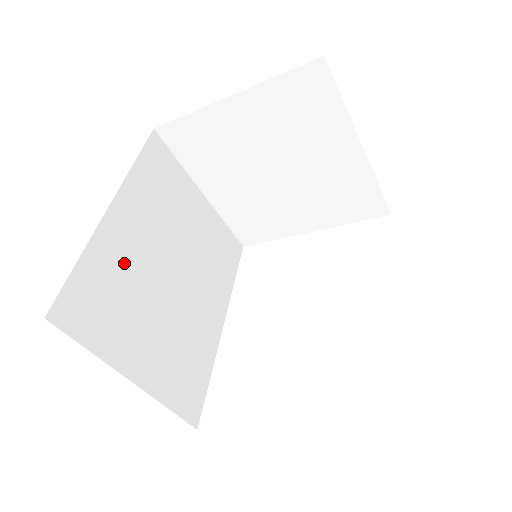
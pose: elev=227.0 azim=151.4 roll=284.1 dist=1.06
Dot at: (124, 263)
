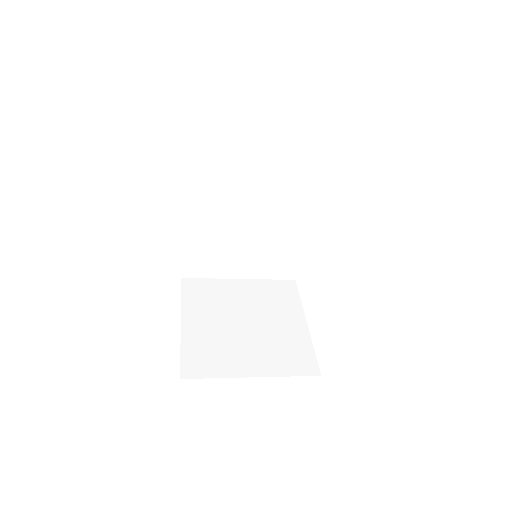
Dot at: (208, 234)
